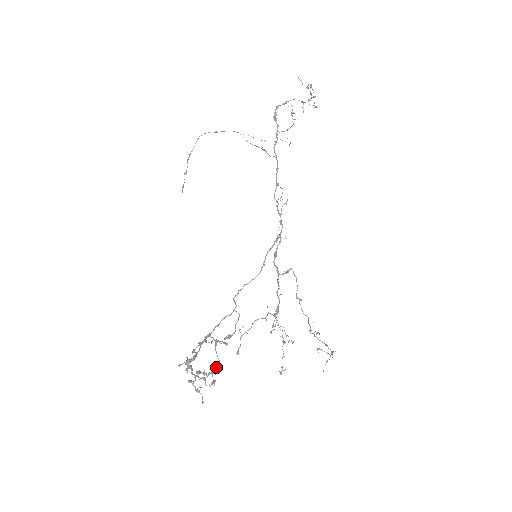
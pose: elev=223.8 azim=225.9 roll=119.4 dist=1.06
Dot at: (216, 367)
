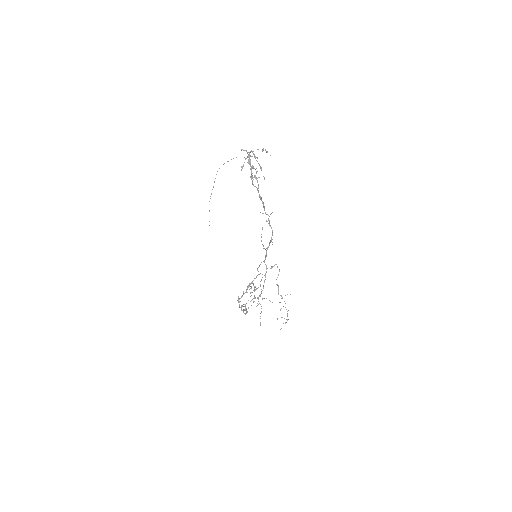
Dot at: occluded
